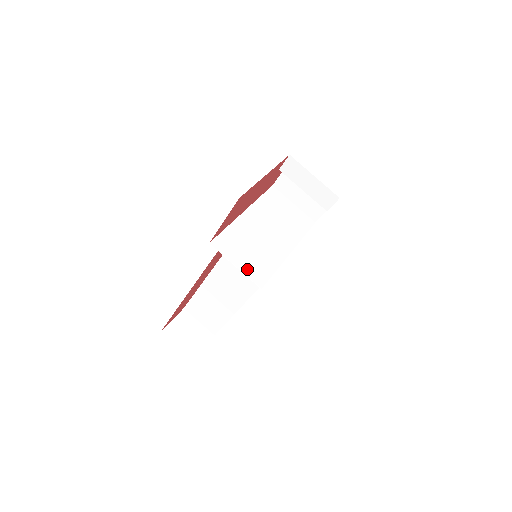
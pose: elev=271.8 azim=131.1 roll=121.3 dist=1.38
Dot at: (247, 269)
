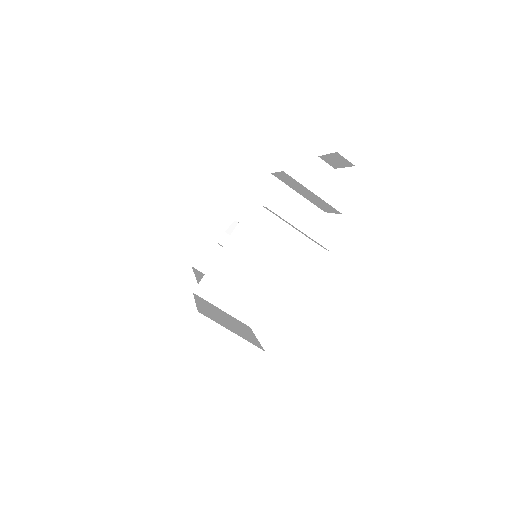
Dot at: (235, 309)
